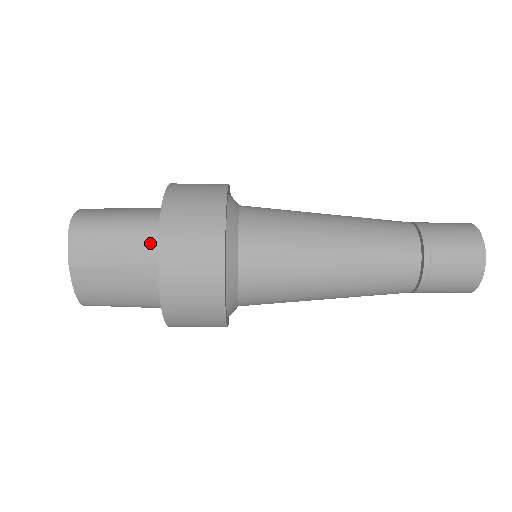
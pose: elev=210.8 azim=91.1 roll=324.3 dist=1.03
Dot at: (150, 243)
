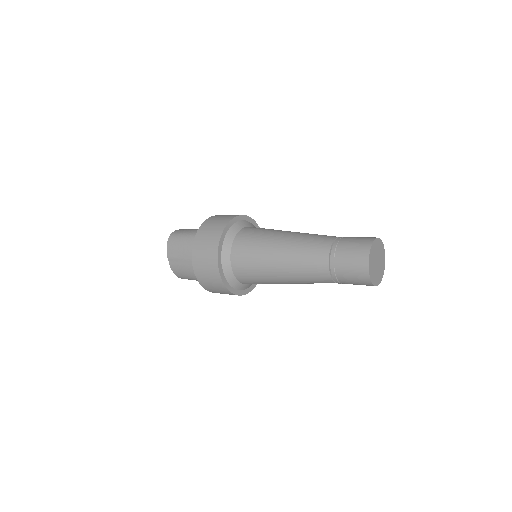
Dot at: occluded
